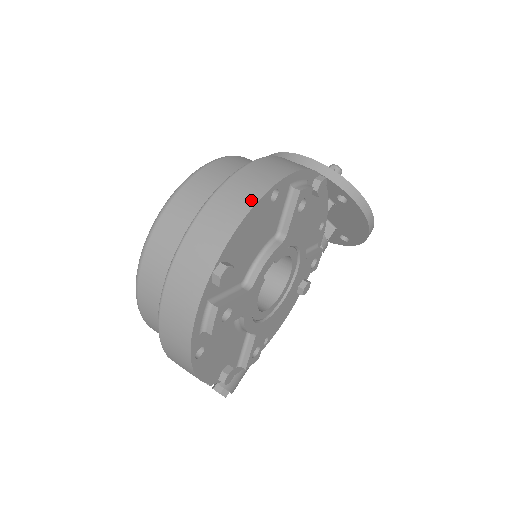
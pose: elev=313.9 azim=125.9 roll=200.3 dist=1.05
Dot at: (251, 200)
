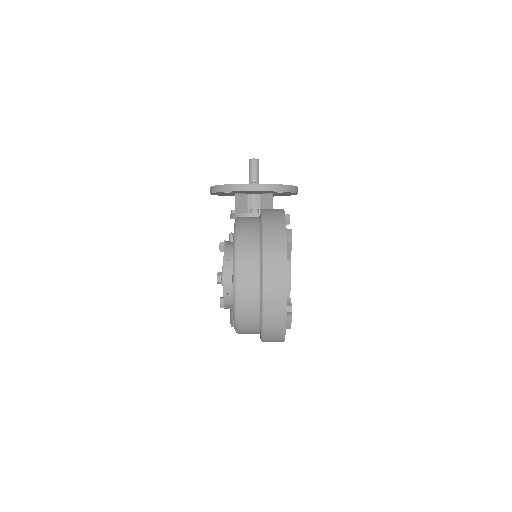
Dot at: (284, 271)
